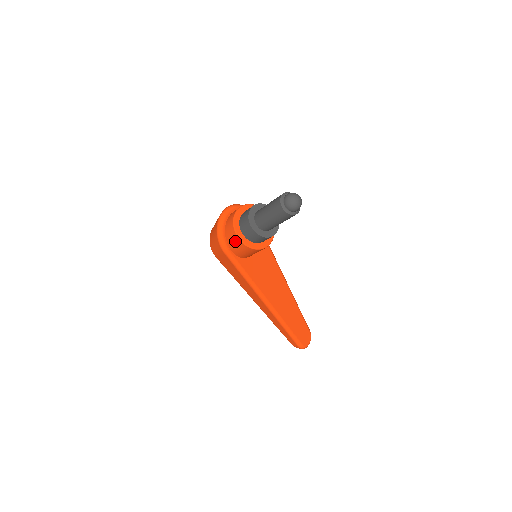
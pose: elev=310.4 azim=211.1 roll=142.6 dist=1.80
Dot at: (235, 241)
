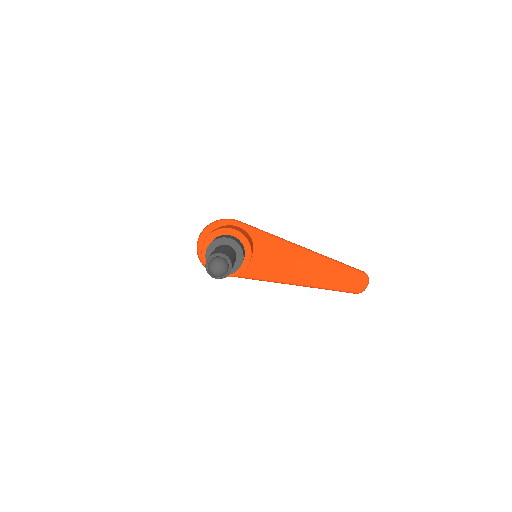
Dot at: occluded
